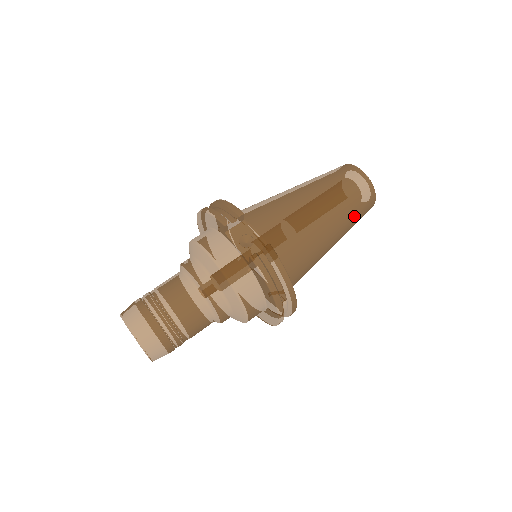
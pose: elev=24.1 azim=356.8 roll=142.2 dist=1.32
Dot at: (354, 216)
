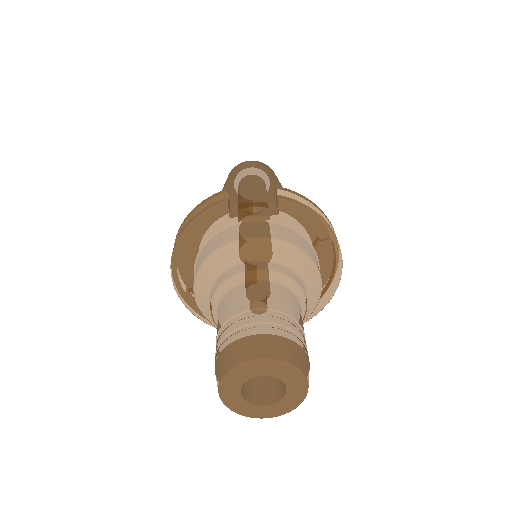
Dot at: occluded
